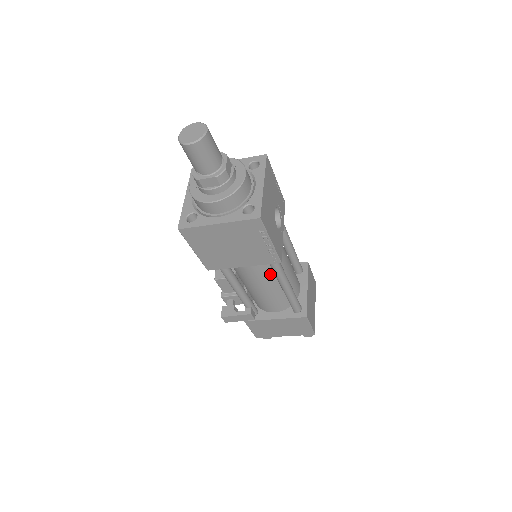
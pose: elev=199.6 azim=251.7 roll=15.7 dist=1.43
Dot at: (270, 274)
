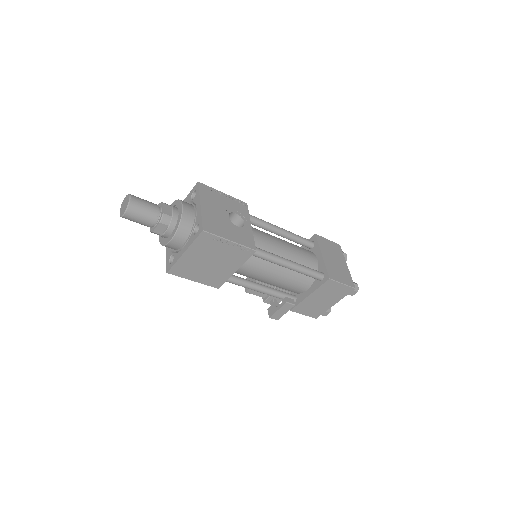
Dot at: (268, 263)
